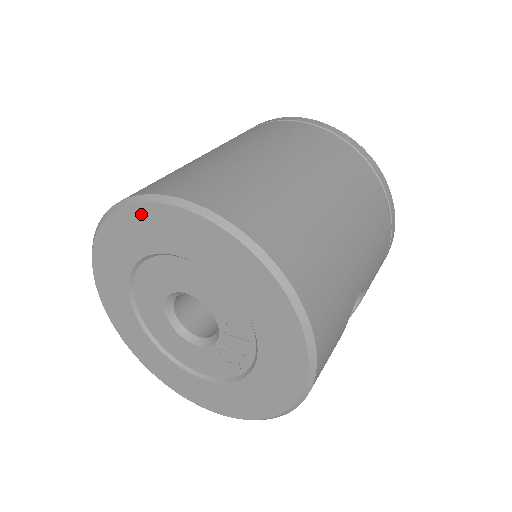
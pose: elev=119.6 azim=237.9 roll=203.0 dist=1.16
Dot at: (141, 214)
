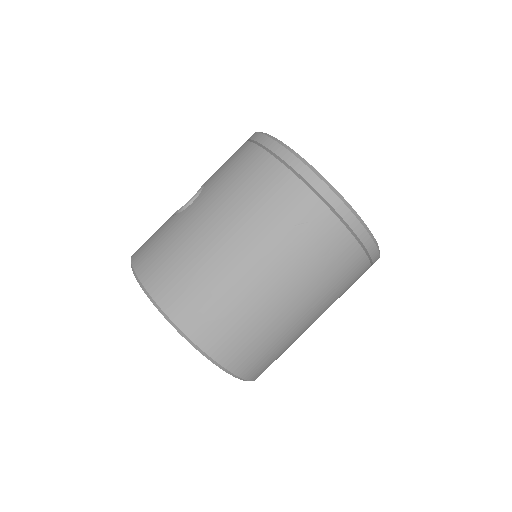
Dot at: occluded
